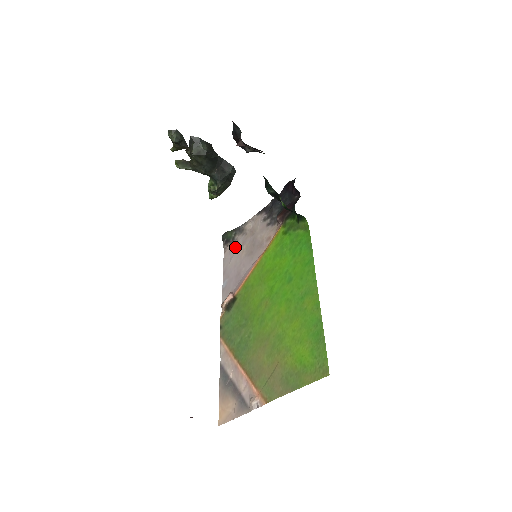
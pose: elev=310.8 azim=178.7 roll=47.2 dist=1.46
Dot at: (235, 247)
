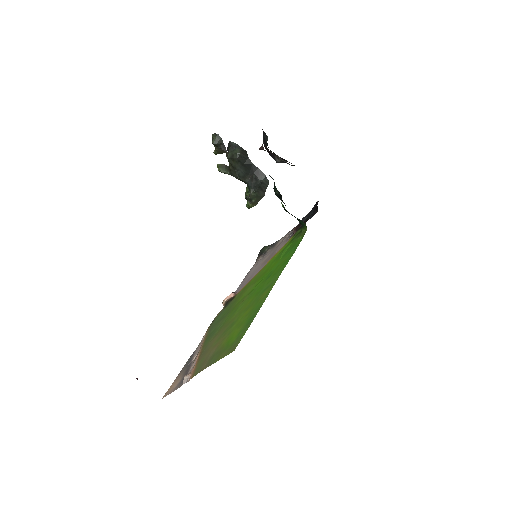
Dot at: (262, 259)
